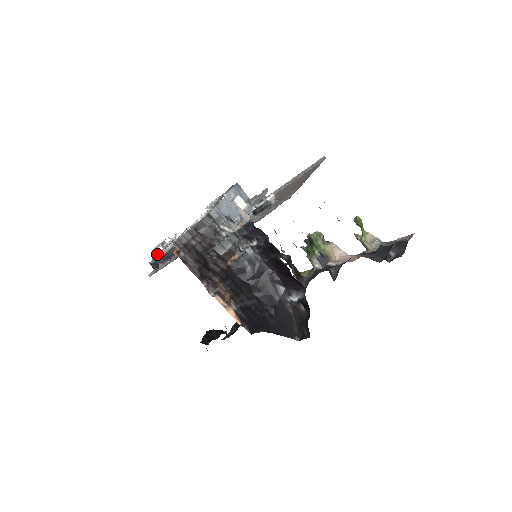
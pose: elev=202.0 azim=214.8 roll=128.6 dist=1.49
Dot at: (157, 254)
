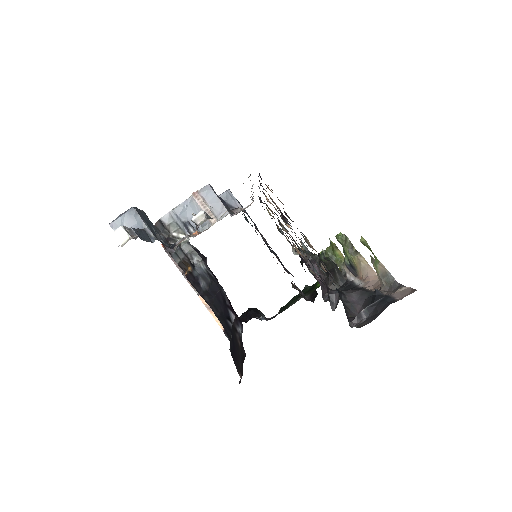
Dot at: occluded
